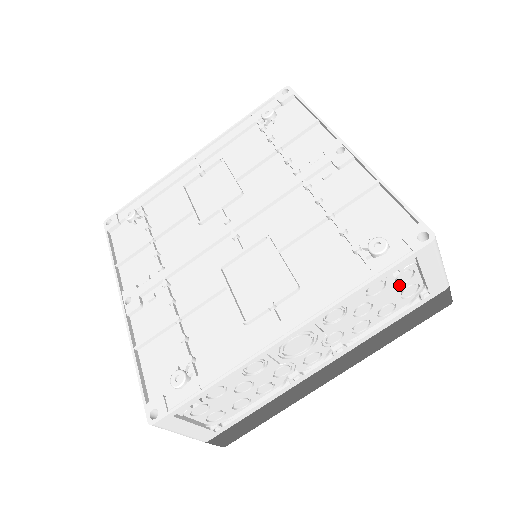
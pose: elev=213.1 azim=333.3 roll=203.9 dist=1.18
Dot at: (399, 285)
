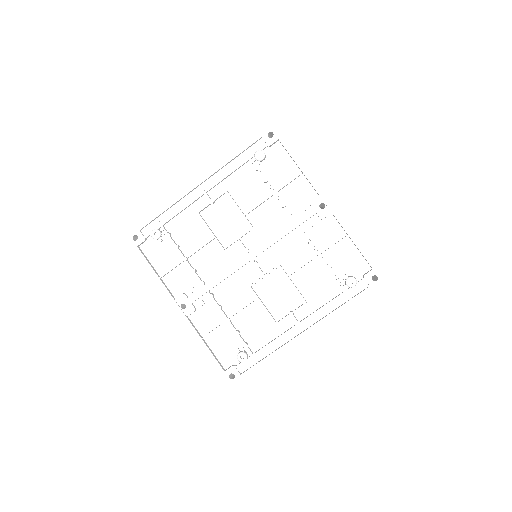
Dot at: occluded
